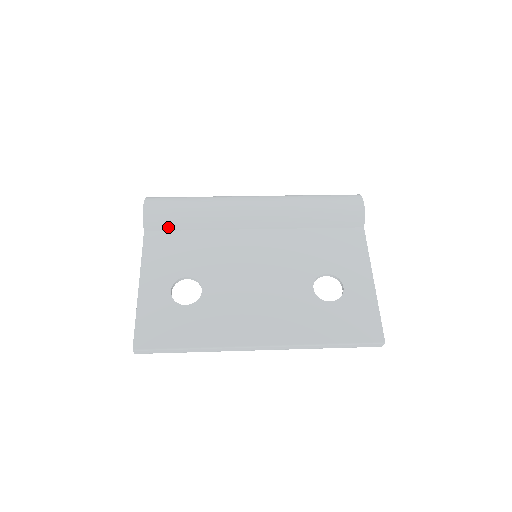
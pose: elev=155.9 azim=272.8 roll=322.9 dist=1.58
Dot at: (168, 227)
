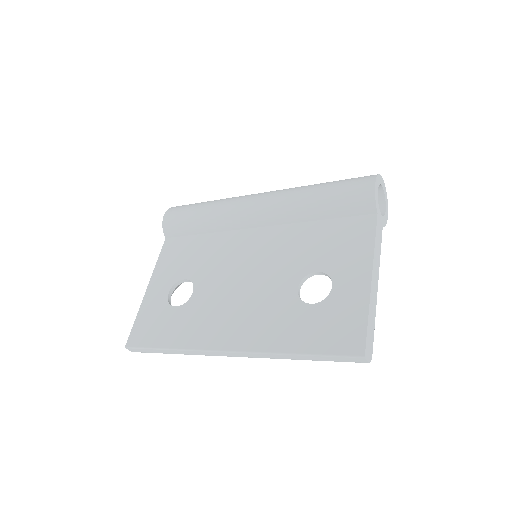
Dot at: (182, 232)
